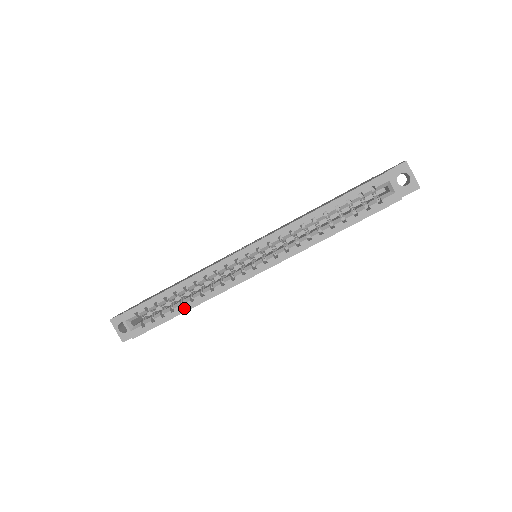
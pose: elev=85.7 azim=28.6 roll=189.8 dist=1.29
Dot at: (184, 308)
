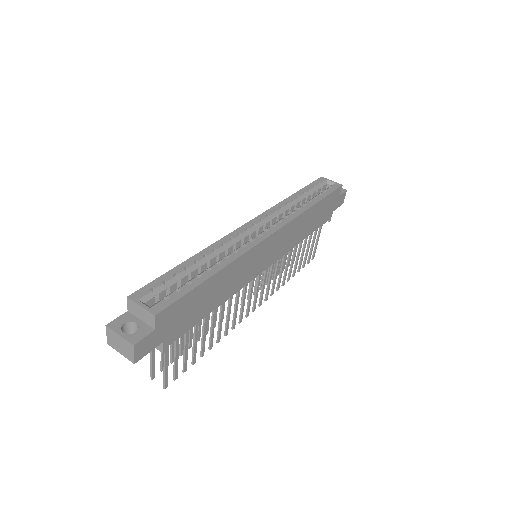
Dot at: (212, 271)
